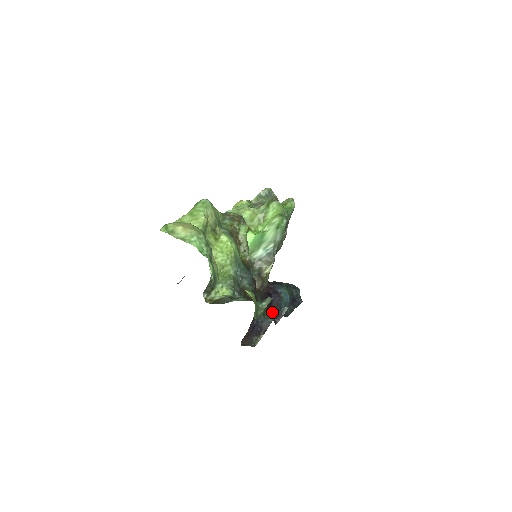
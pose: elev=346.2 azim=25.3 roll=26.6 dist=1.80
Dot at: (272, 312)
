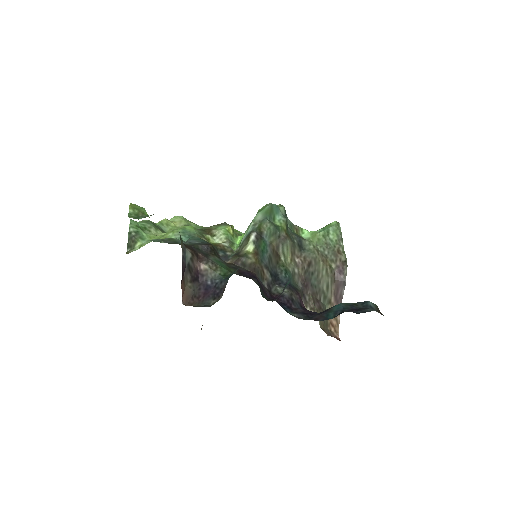
Dot at: occluded
